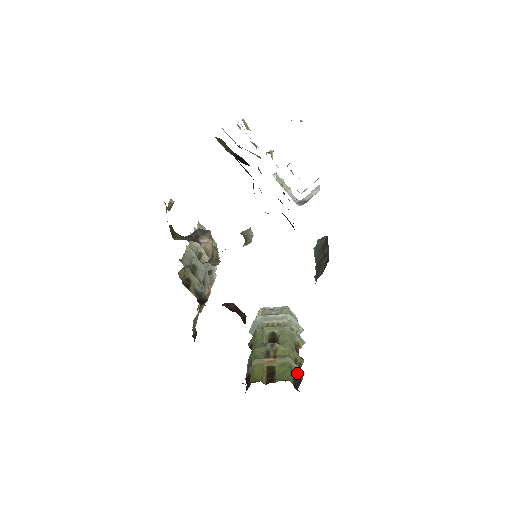
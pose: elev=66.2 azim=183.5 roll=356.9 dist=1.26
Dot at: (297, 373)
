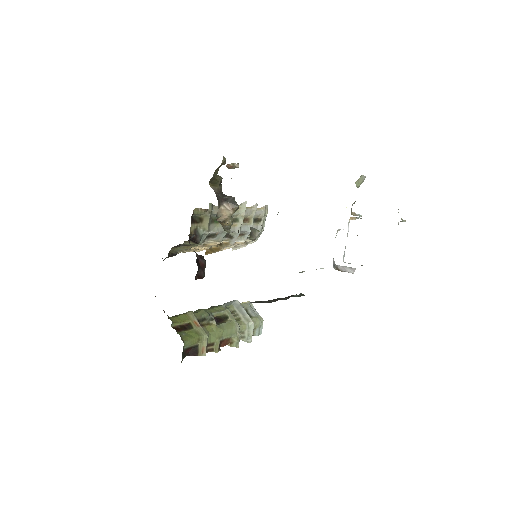
Dot at: (200, 349)
